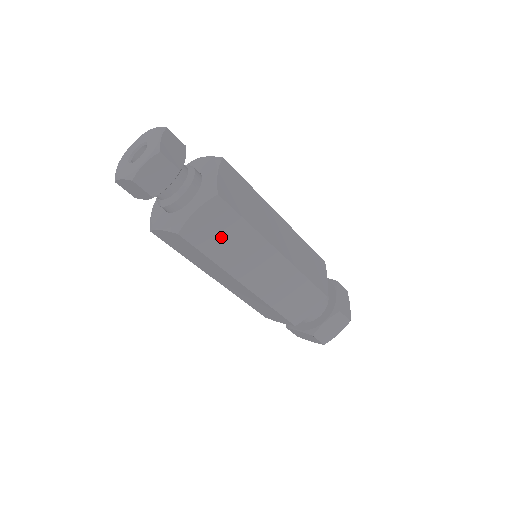
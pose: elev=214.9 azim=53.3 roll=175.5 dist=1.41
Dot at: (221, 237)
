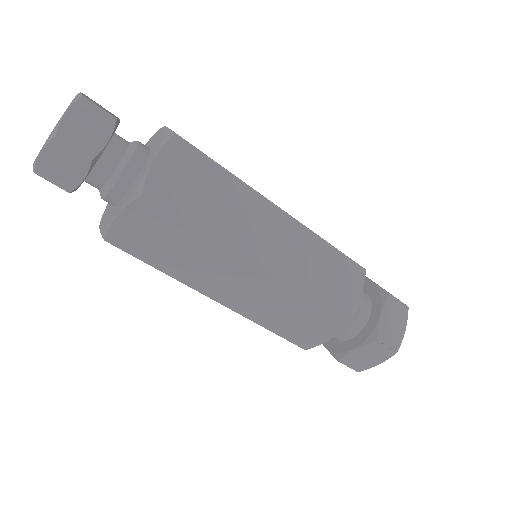
Dot at: (166, 246)
